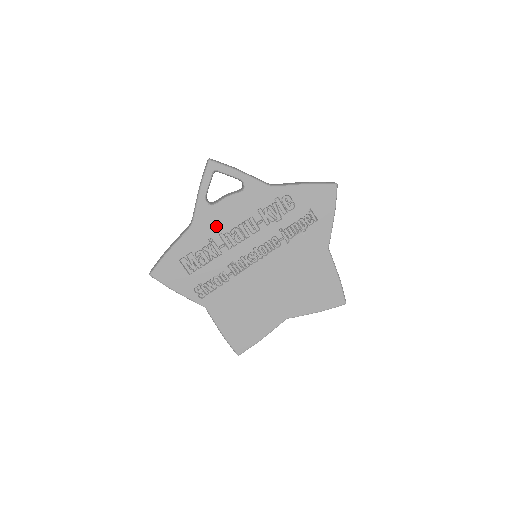
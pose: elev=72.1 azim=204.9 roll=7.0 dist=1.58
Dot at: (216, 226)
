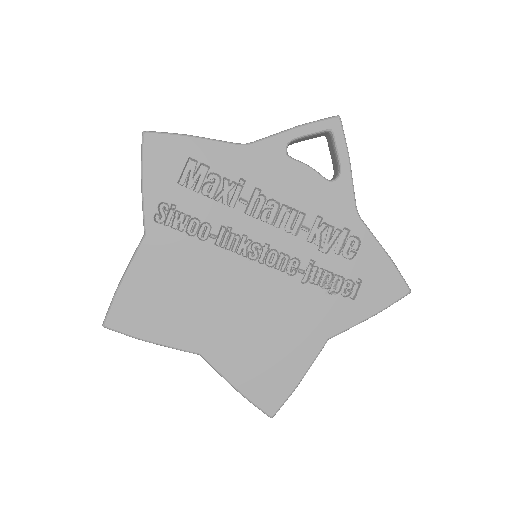
Dot at: (265, 176)
